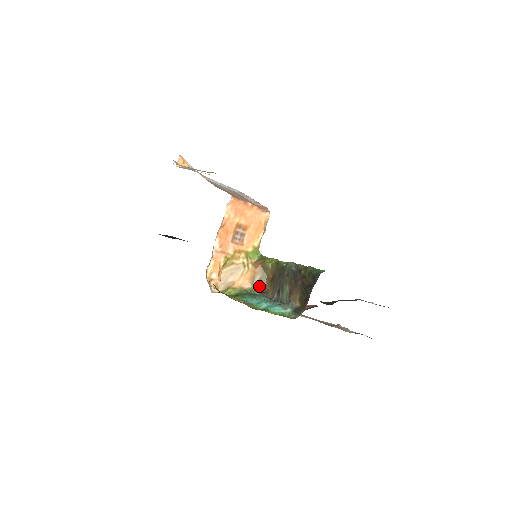
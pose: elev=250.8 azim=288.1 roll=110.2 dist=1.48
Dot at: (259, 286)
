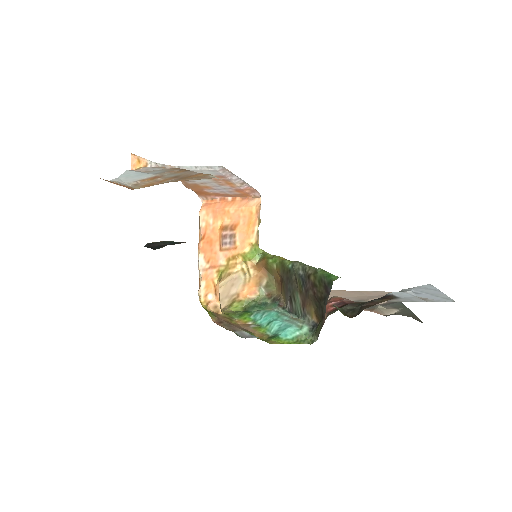
Dot at: (268, 291)
